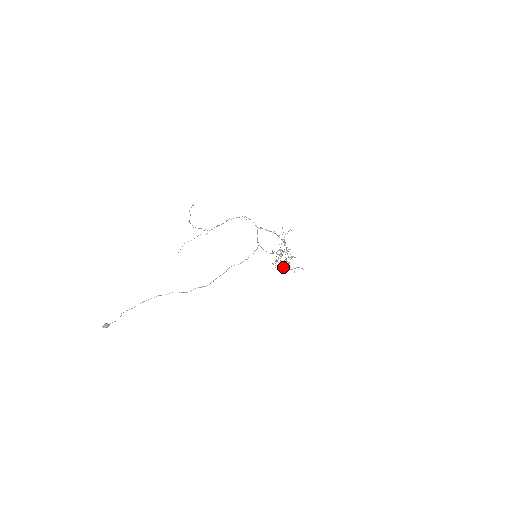
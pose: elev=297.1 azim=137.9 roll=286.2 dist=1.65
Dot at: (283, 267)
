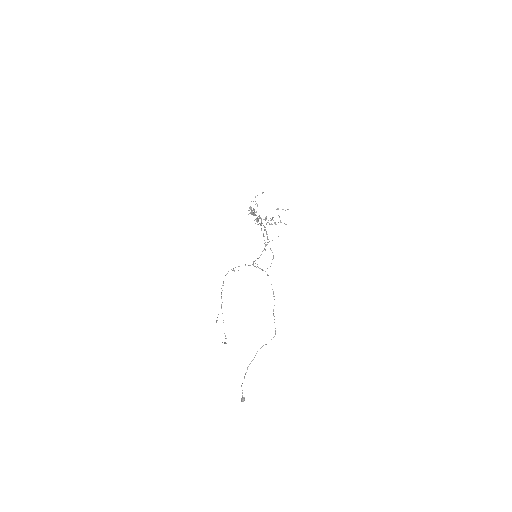
Dot at: occluded
